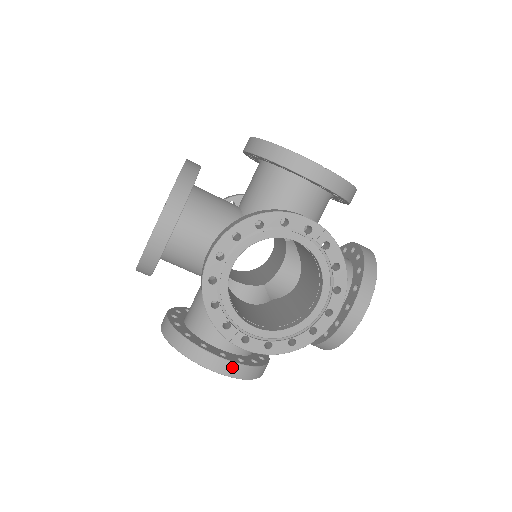
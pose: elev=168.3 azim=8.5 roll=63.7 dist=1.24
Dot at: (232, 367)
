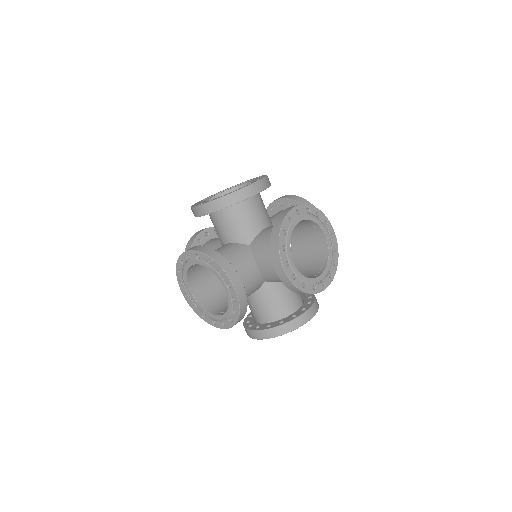
Dot at: (313, 308)
